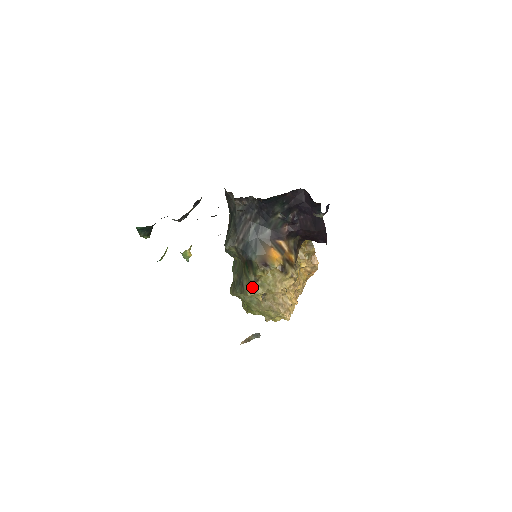
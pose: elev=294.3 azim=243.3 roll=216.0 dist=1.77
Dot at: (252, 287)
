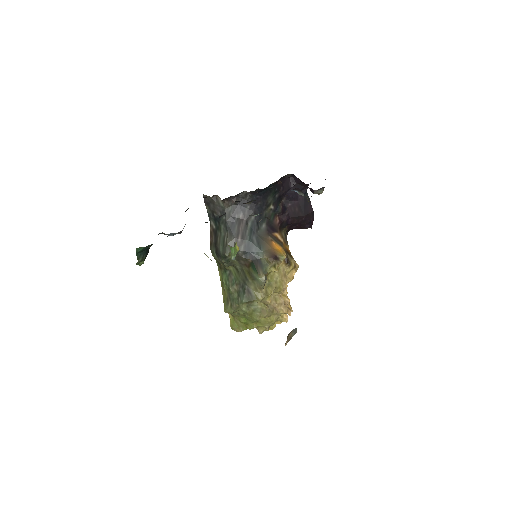
Dot at: (262, 289)
